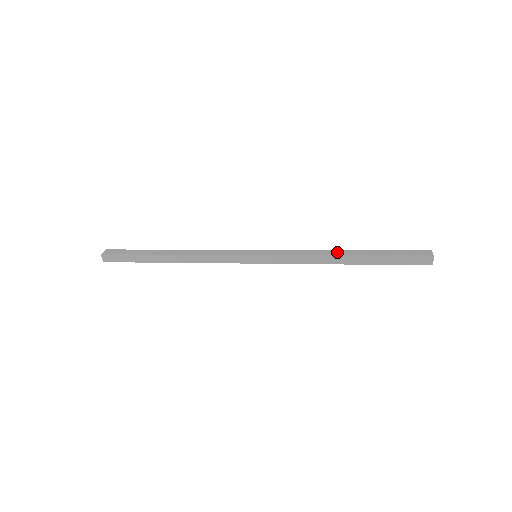
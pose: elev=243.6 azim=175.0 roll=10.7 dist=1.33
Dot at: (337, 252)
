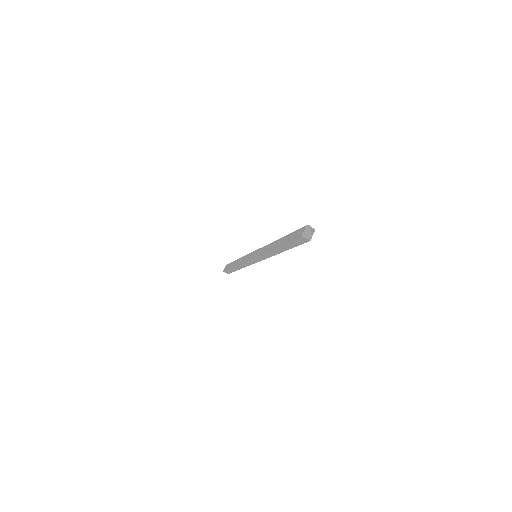
Dot at: (273, 244)
